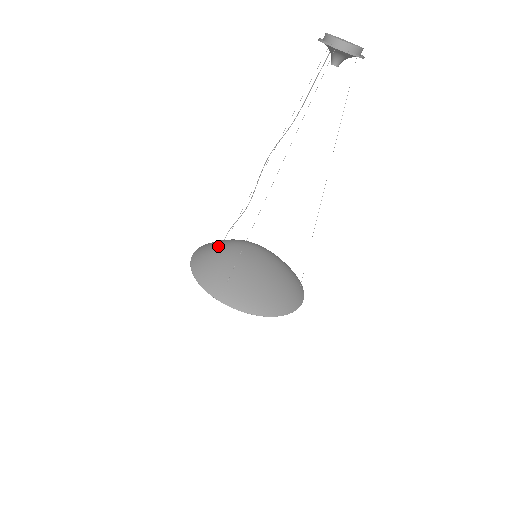
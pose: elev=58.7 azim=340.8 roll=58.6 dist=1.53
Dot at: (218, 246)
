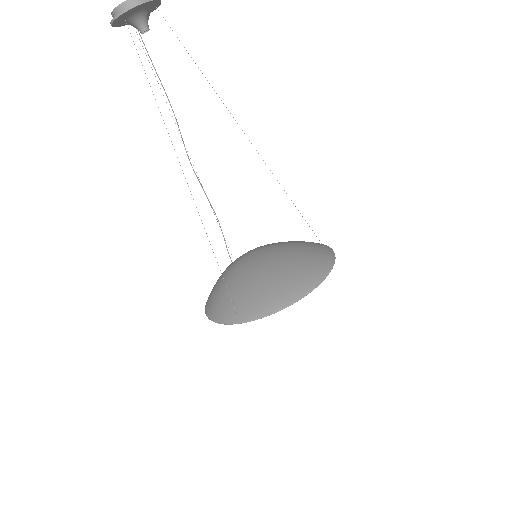
Dot at: (220, 276)
